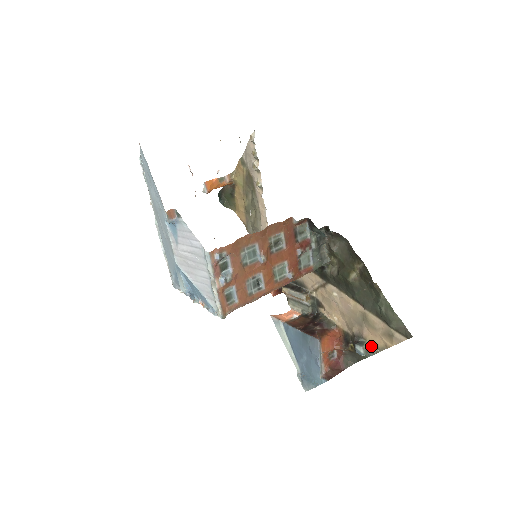
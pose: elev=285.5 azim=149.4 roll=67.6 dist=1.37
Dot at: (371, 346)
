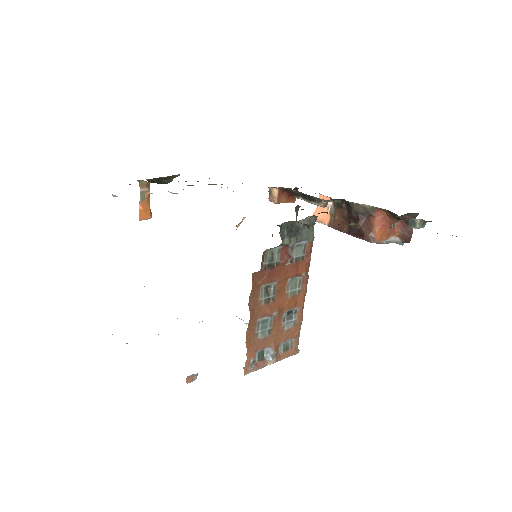
Dot at: (423, 220)
